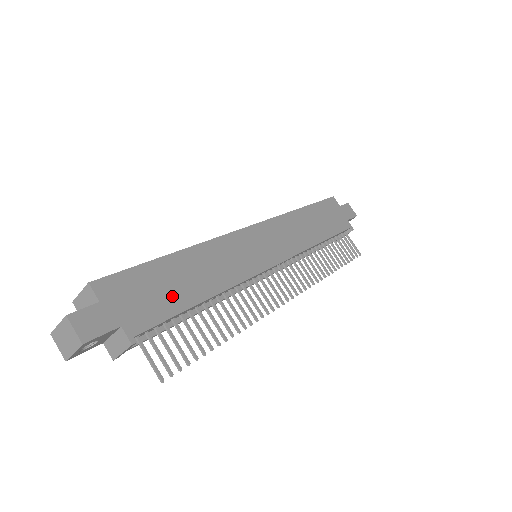
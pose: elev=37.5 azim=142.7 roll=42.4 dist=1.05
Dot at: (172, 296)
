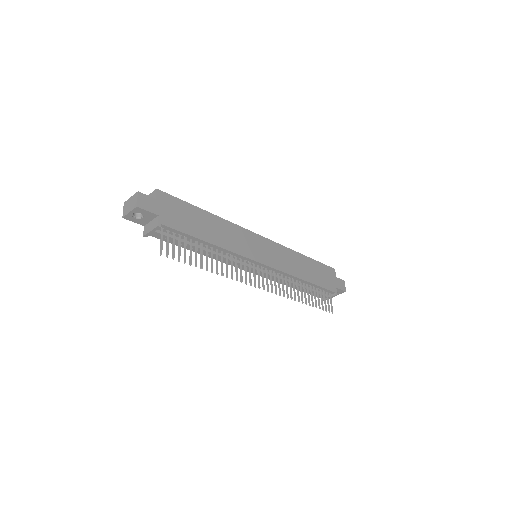
Dot at: (192, 226)
